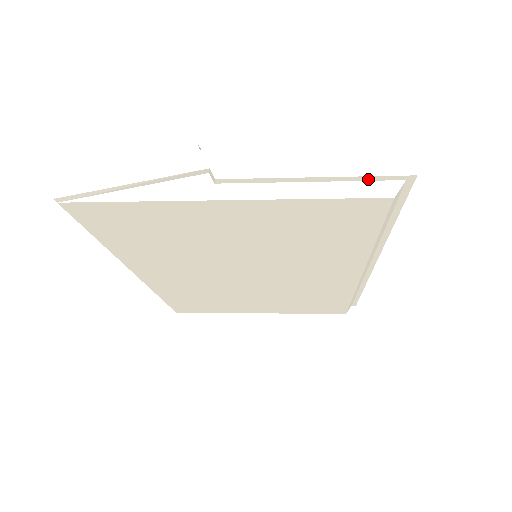
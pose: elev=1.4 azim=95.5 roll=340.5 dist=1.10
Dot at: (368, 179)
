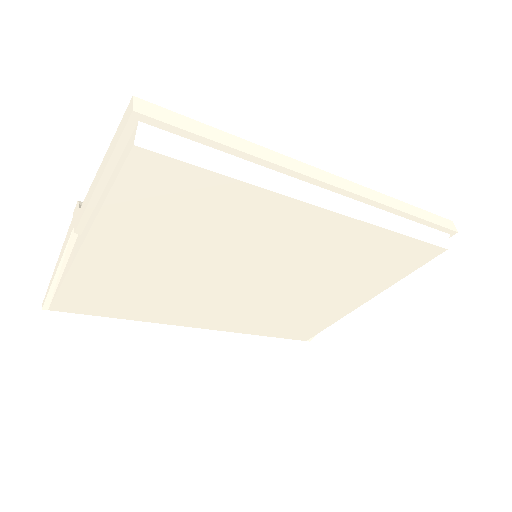
Dot at: (122, 147)
